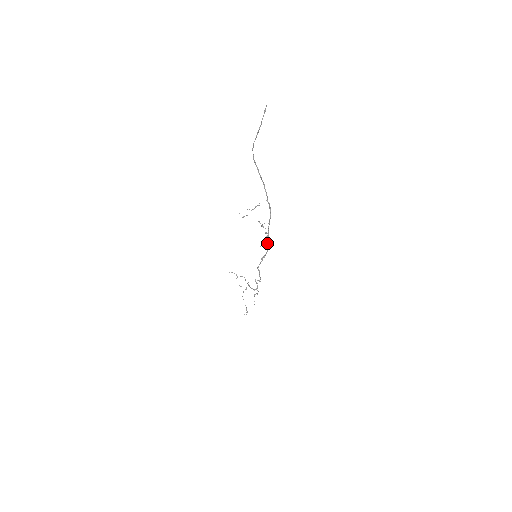
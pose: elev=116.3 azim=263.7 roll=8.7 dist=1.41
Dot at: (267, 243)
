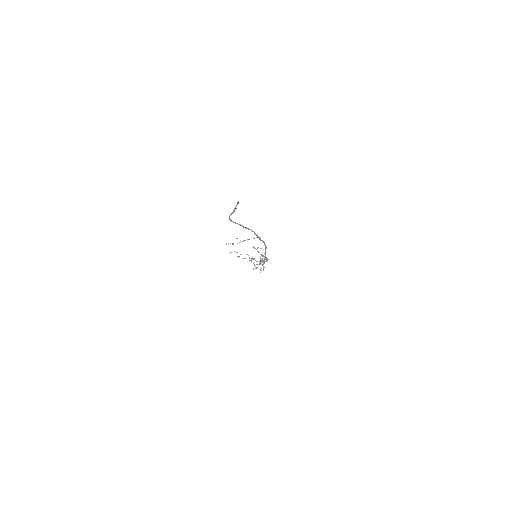
Dot at: occluded
